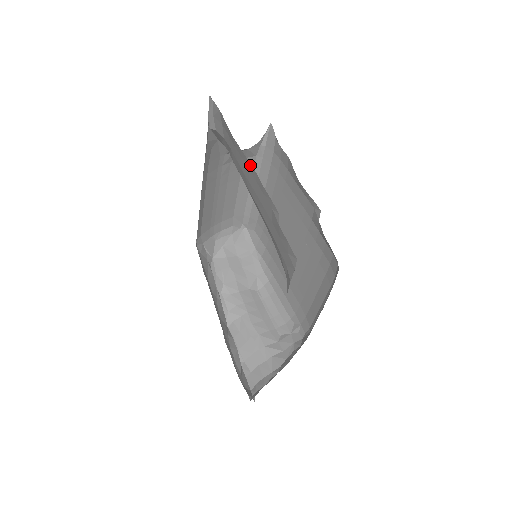
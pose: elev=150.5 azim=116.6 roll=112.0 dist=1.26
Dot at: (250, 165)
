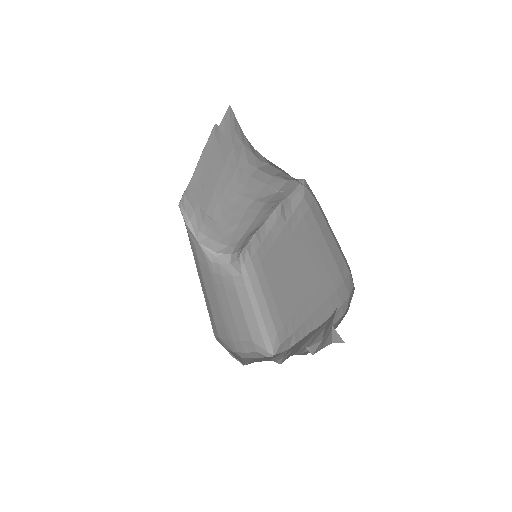
Dot at: (201, 159)
